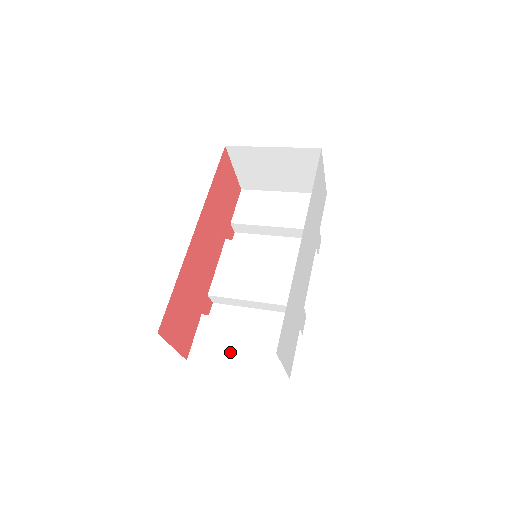
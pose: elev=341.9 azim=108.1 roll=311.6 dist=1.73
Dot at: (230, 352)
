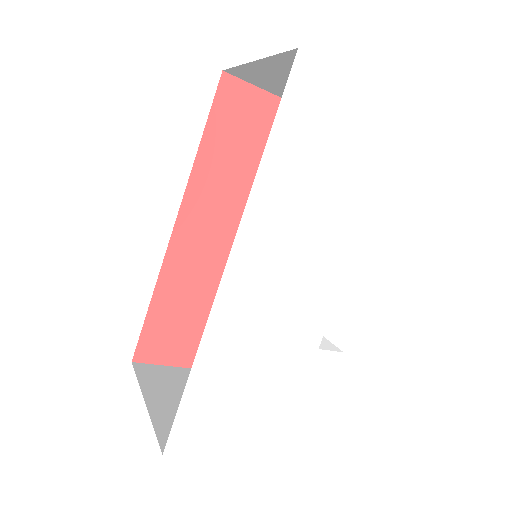
Dot at: occluded
